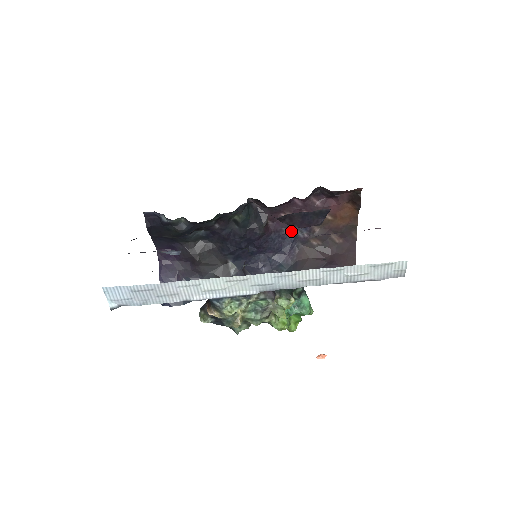
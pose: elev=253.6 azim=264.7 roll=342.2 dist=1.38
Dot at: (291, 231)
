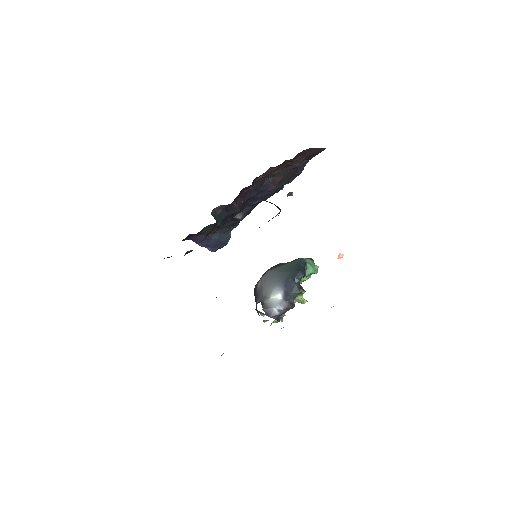
Dot at: occluded
